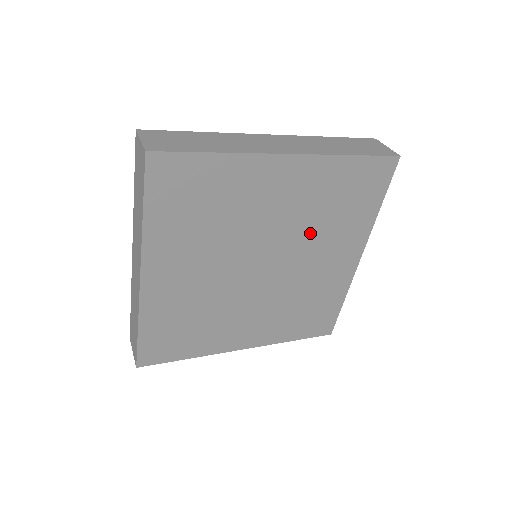
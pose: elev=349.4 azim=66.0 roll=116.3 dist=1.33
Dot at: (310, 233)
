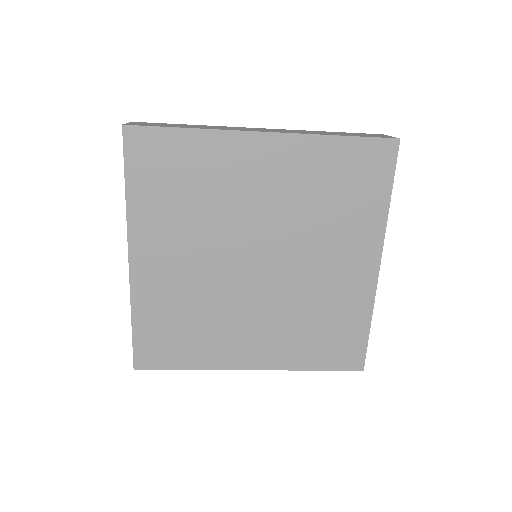
Dot at: (307, 226)
